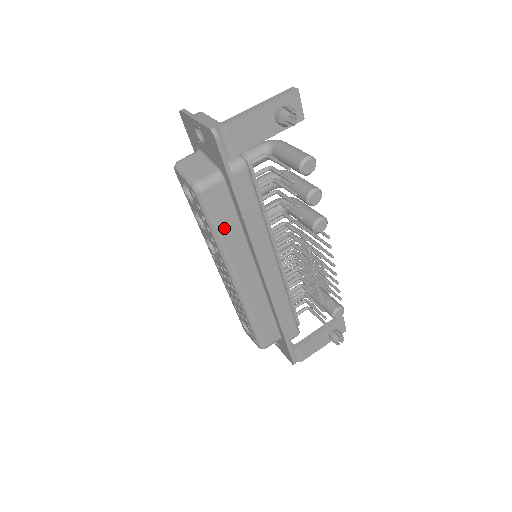
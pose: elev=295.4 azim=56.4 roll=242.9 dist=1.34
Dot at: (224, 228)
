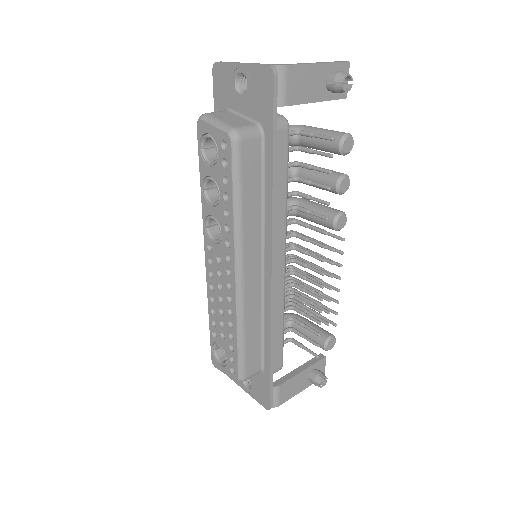
Dot at: (247, 196)
